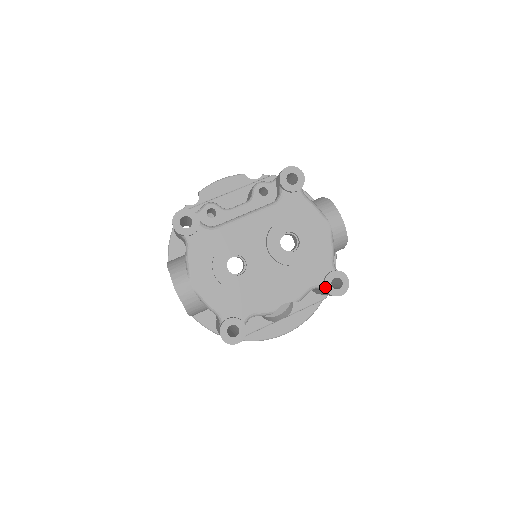
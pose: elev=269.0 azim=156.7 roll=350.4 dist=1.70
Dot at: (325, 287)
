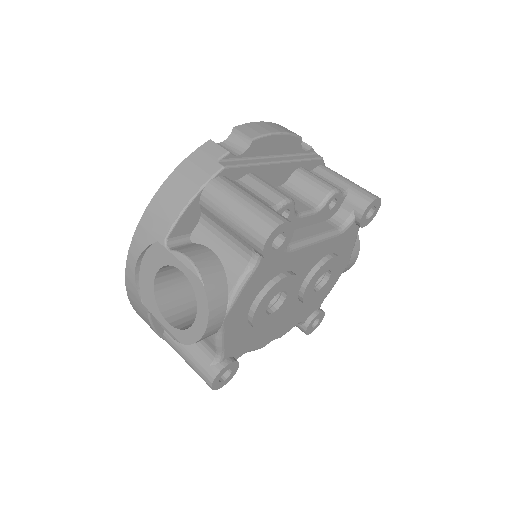
Dot at: (308, 326)
